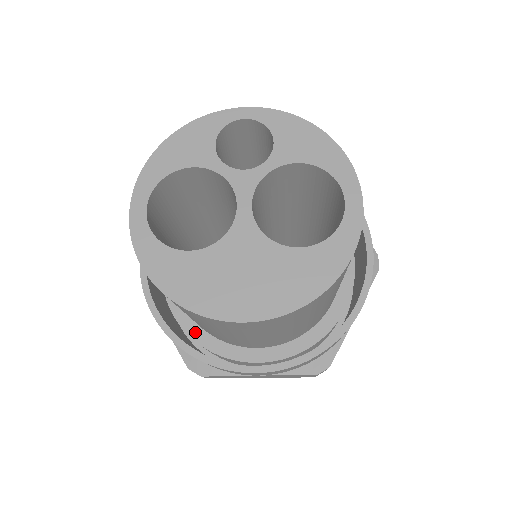
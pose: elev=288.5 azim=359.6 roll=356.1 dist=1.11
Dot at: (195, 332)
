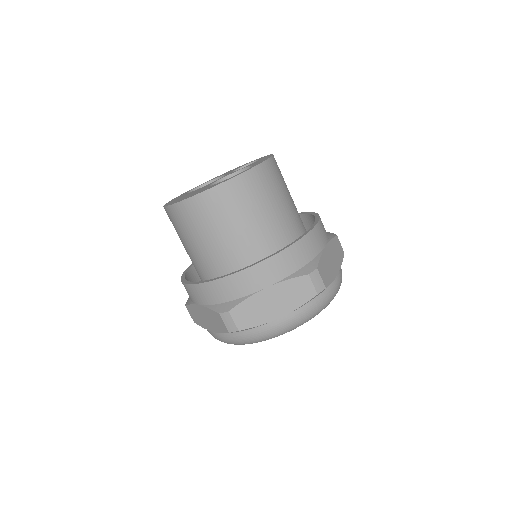
Dot at: occluded
